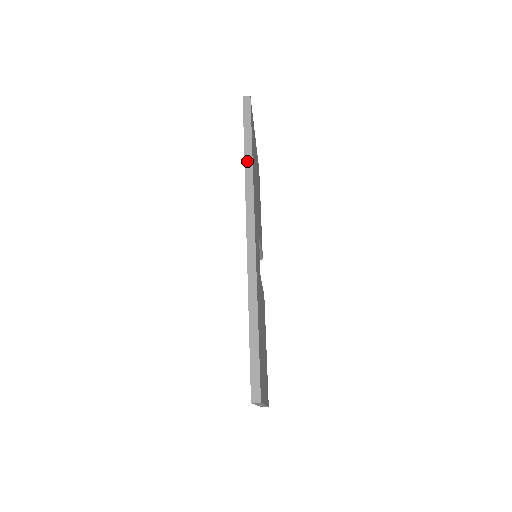
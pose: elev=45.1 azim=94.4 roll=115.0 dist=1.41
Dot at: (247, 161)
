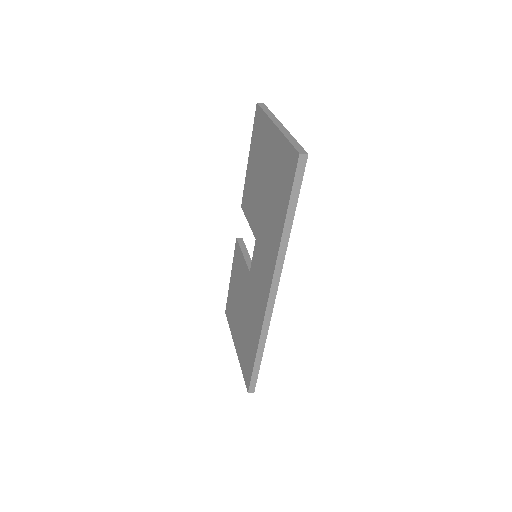
Dot at: (285, 234)
